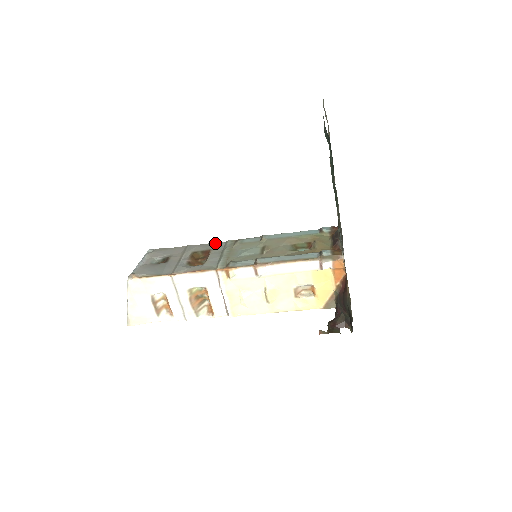
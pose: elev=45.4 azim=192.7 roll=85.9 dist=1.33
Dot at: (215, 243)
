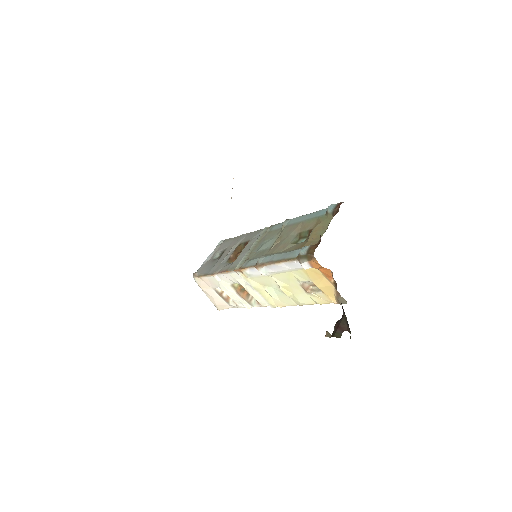
Dot at: (257, 231)
